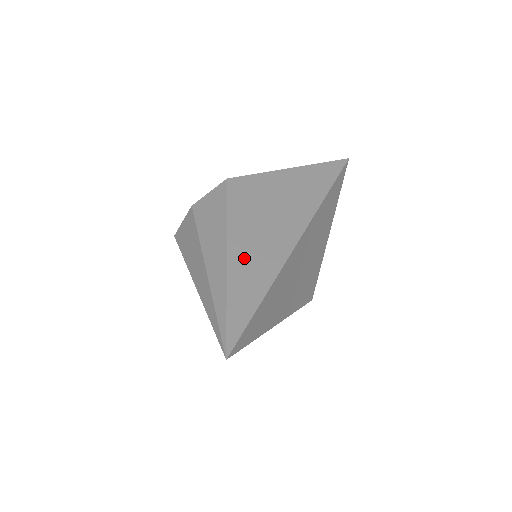
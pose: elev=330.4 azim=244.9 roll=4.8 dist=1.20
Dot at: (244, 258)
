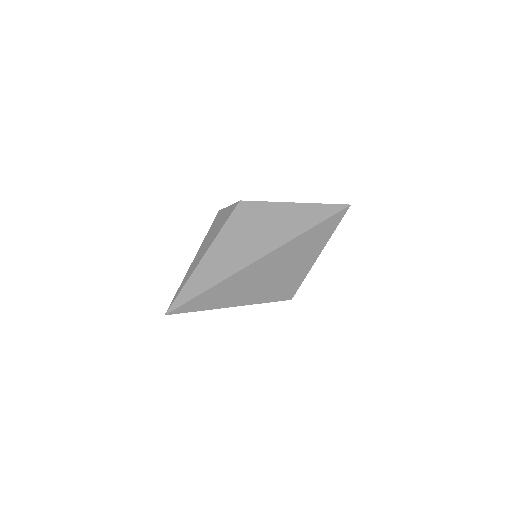
Dot at: (214, 260)
